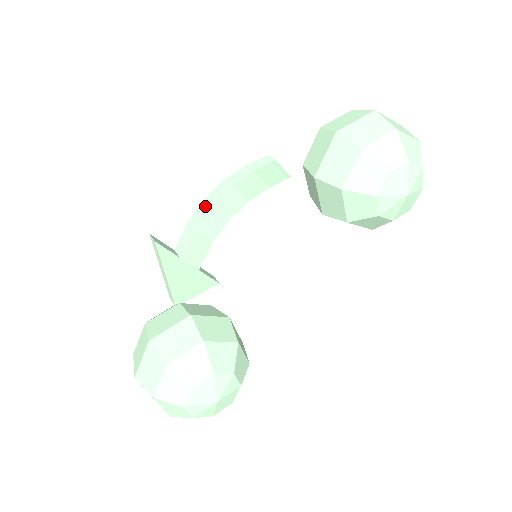
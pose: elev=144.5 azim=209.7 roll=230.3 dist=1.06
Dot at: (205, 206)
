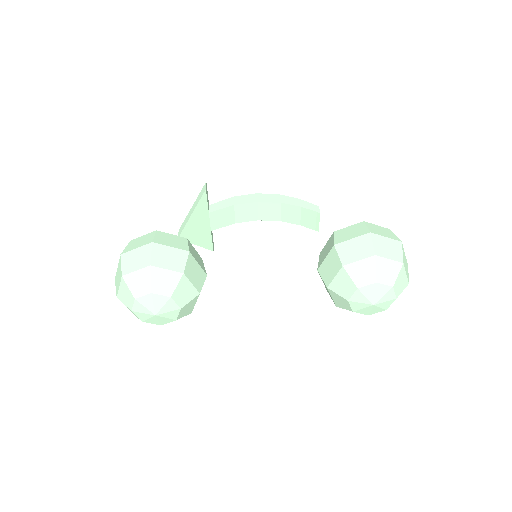
Dot at: (253, 198)
